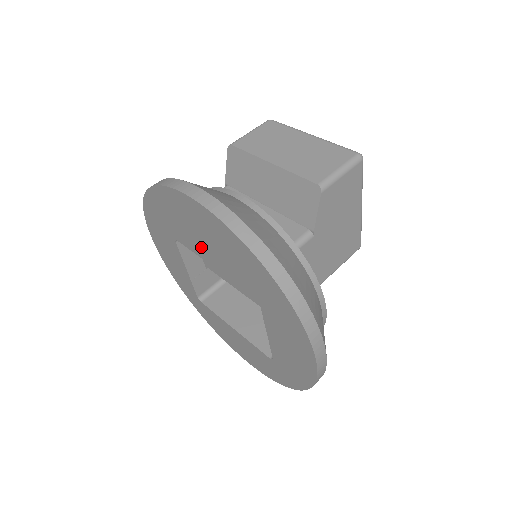
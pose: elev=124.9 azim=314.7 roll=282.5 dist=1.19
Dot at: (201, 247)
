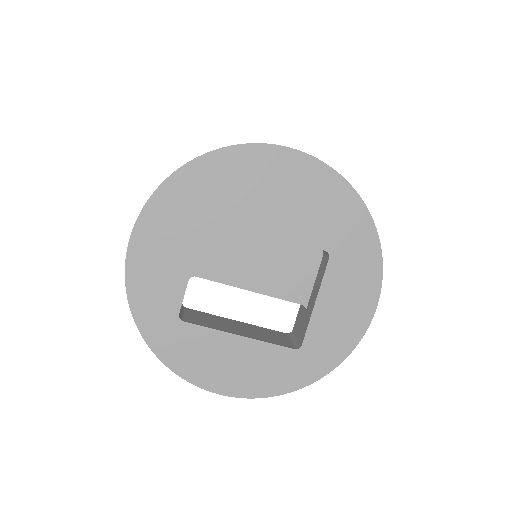
Dot at: (266, 212)
